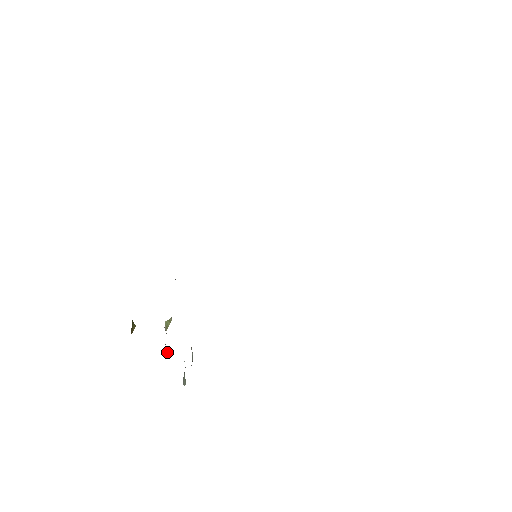
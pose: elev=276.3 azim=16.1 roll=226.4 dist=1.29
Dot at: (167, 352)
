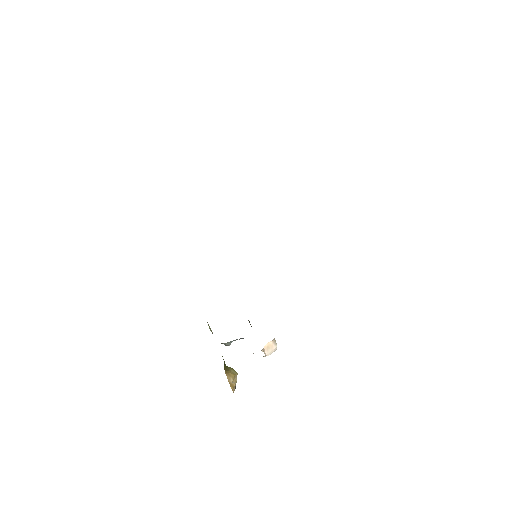
Dot at: (221, 343)
